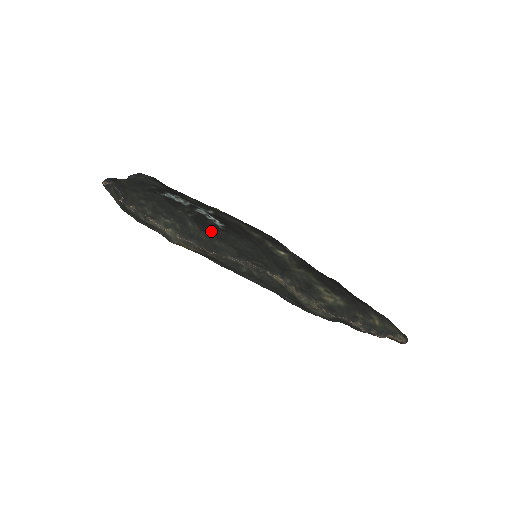
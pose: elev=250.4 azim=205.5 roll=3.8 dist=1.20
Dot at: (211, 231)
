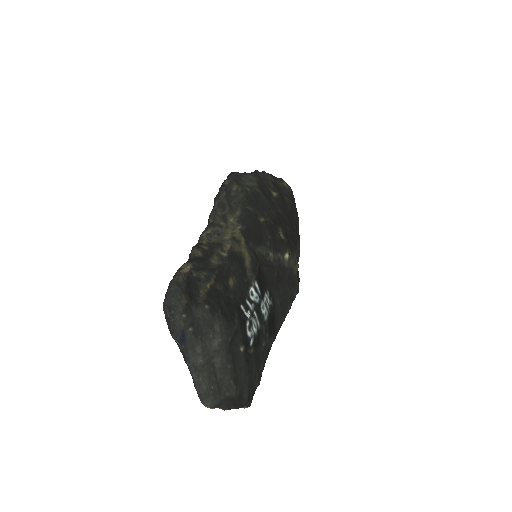
Dot at: (274, 323)
